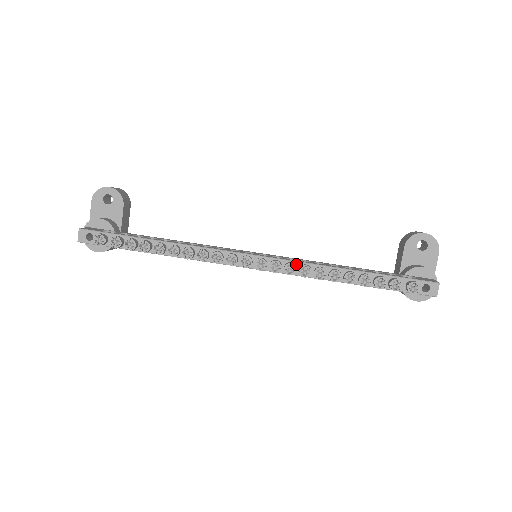
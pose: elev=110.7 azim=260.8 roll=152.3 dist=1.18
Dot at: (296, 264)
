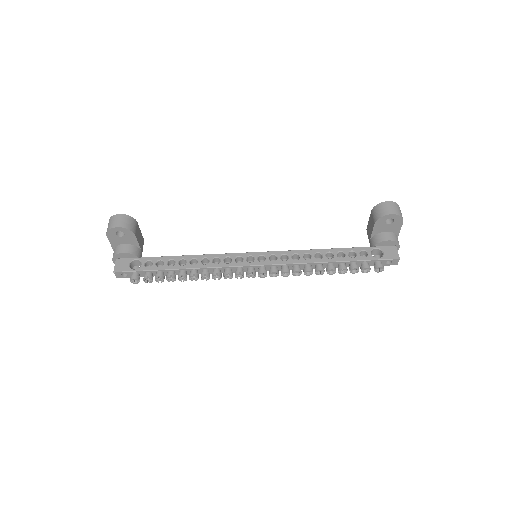
Dot at: (289, 265)
